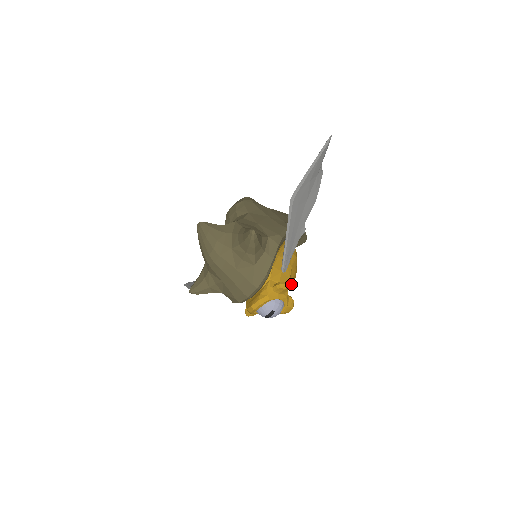
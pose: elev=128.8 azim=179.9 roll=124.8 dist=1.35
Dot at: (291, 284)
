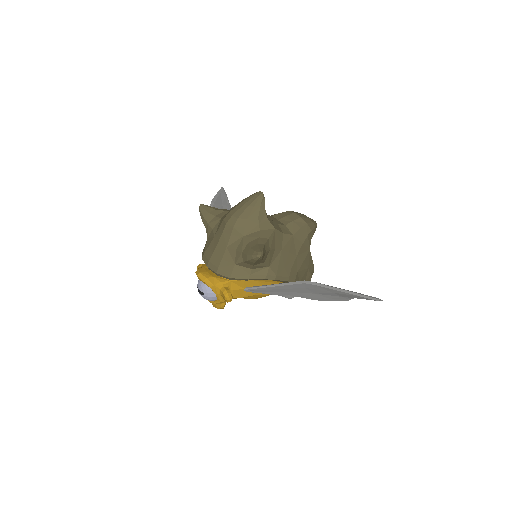
Dot at: occluded
